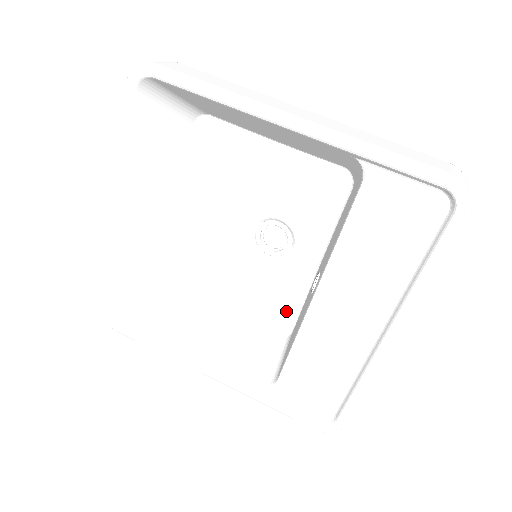
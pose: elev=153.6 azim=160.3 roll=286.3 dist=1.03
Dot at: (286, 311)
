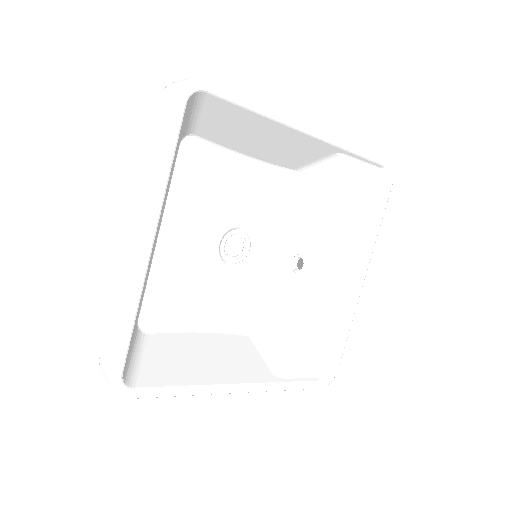
Dot at: (253, 310)
